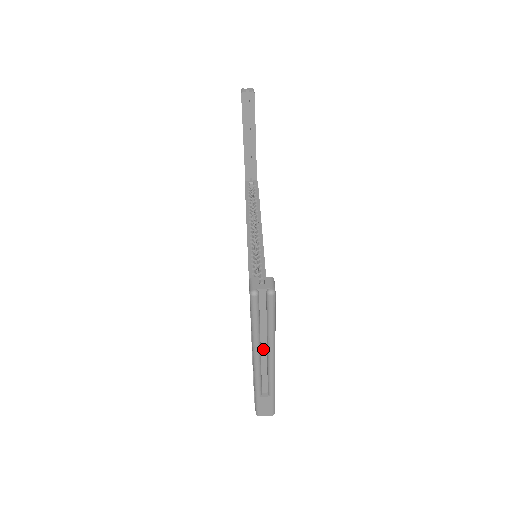
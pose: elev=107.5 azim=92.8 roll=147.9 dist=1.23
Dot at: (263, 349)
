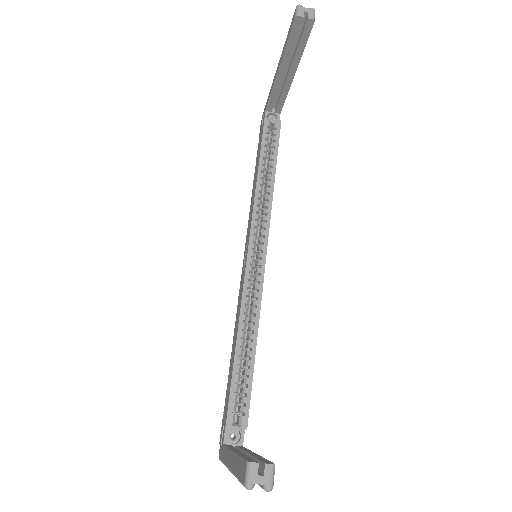
Dot at: occluded
